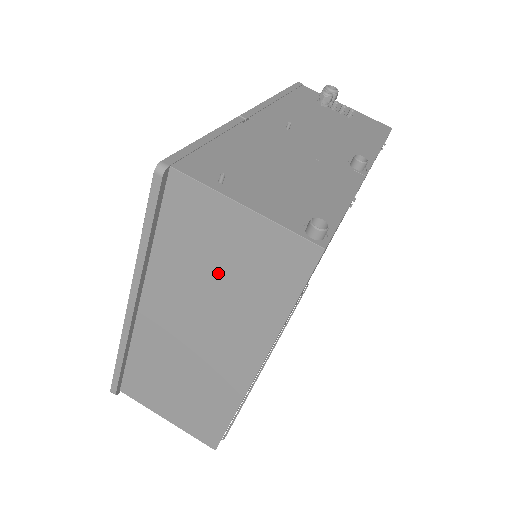
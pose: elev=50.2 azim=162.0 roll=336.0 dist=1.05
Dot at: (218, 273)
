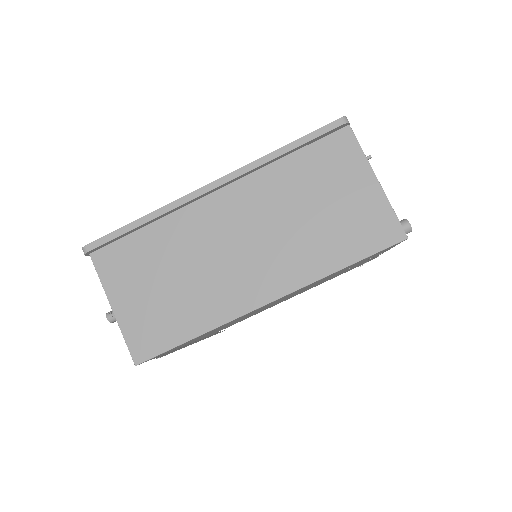
Dot at: (314, 209)
